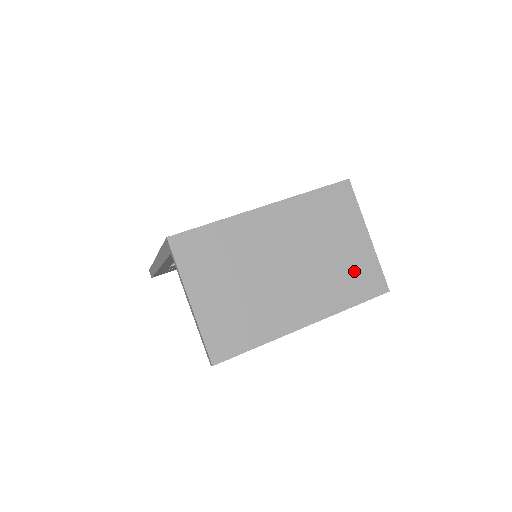
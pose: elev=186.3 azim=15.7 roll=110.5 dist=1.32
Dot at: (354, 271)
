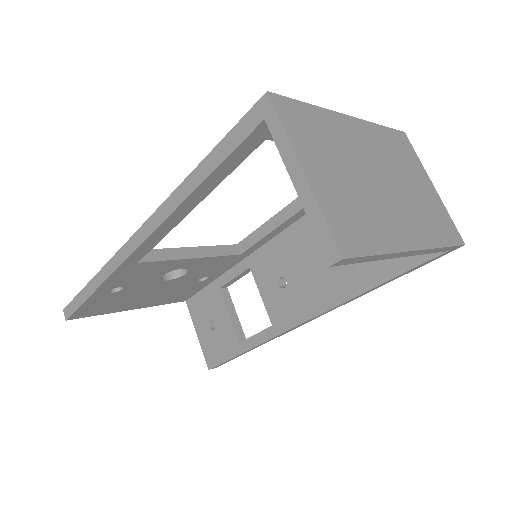
Dot at: (434, 213)
